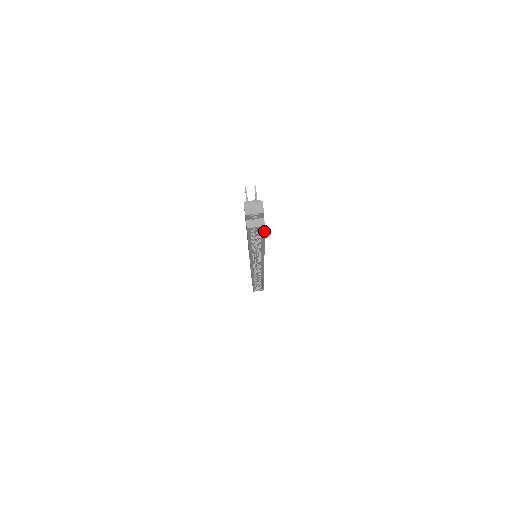
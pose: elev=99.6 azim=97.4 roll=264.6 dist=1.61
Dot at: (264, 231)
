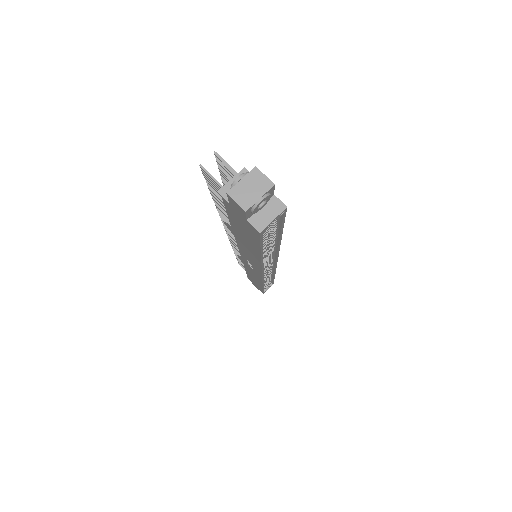
Dot at: (283, 217)
